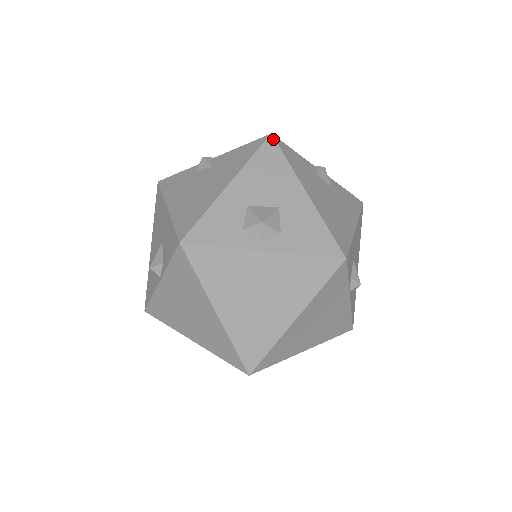
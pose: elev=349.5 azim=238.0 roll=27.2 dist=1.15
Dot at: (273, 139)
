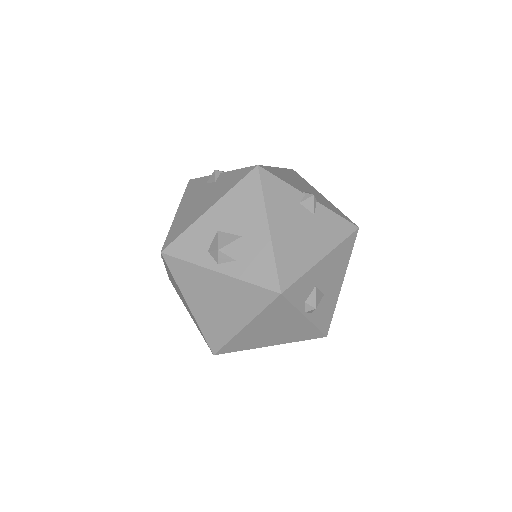
Dot at: (257, 171)
